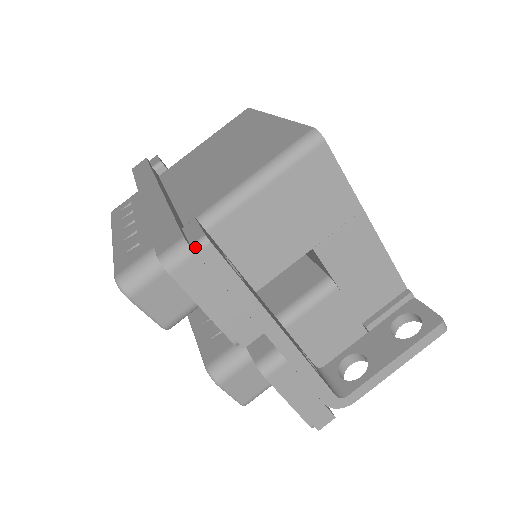
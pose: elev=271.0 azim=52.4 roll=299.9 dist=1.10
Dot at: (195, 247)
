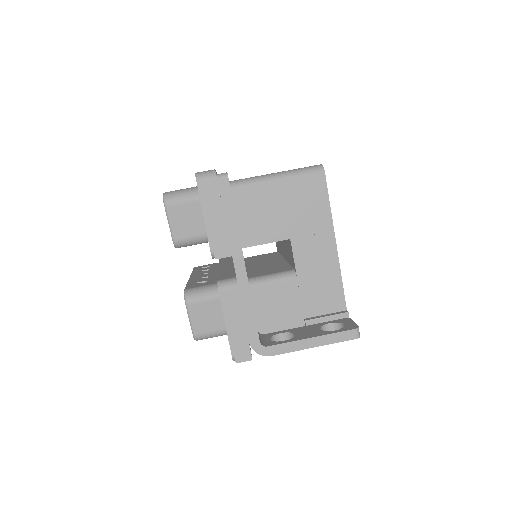
Dot at: (218, 175)
